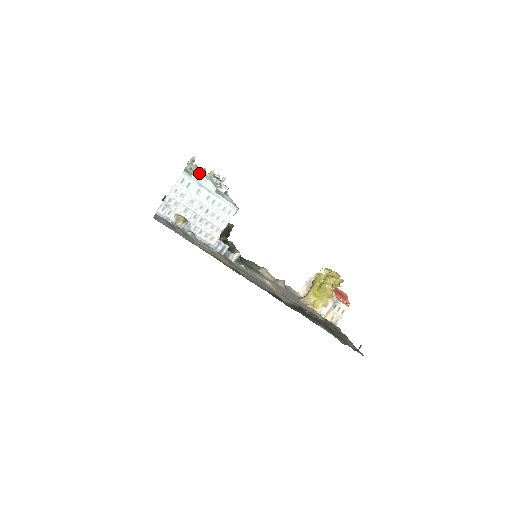
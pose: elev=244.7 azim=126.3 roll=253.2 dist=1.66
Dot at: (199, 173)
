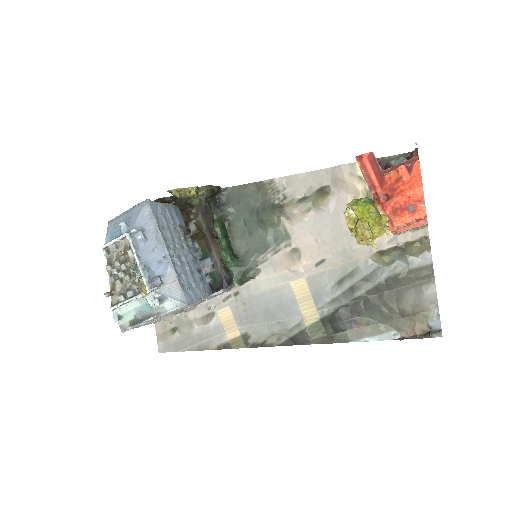
Dot at: (128, 310)
